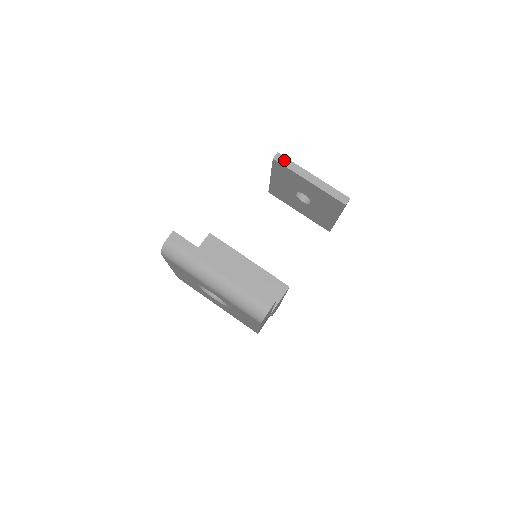
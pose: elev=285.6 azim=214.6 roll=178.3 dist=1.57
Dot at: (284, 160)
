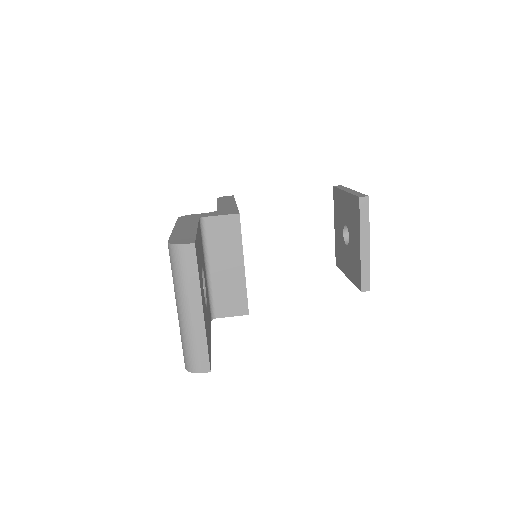
Dot at: (365, 208)
